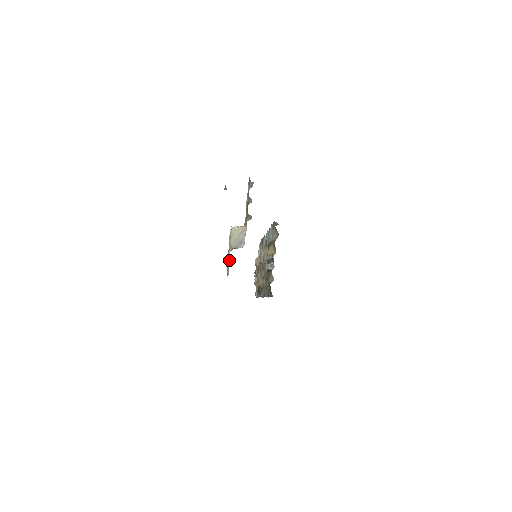
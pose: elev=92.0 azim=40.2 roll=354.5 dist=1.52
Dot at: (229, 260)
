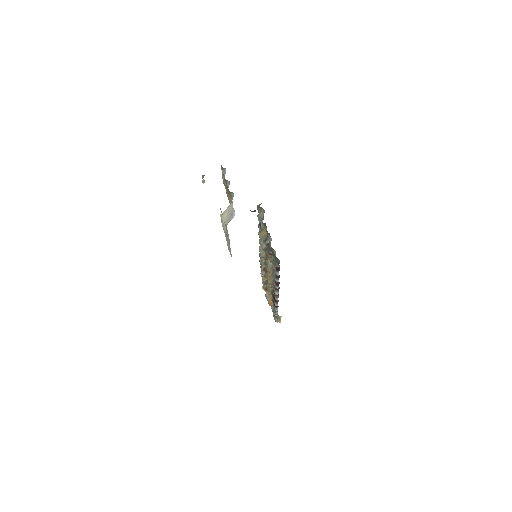
Dot at: occluded
